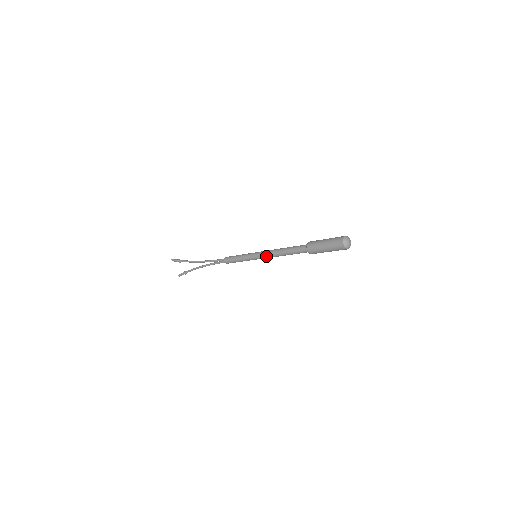
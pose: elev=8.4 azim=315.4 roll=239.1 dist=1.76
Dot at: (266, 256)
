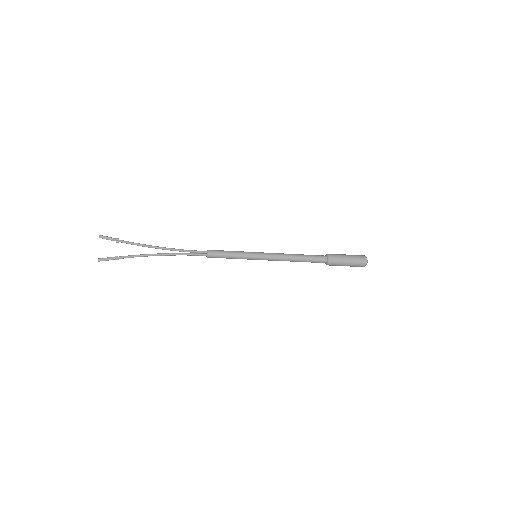
Dot at: (274, 258)
